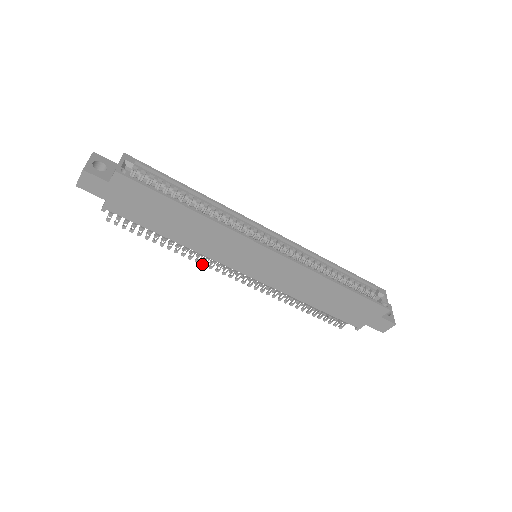
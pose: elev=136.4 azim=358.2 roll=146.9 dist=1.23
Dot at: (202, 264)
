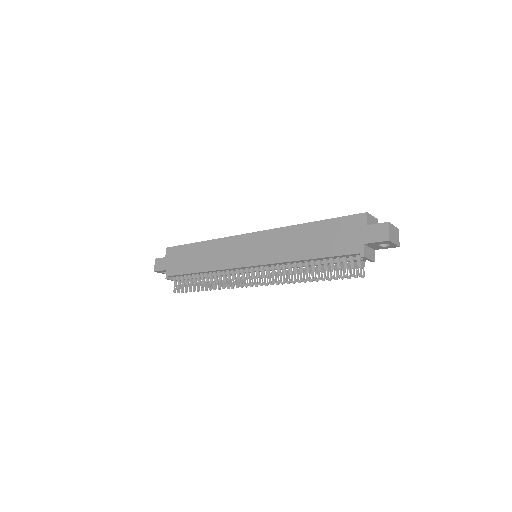
Dot at: occluded
